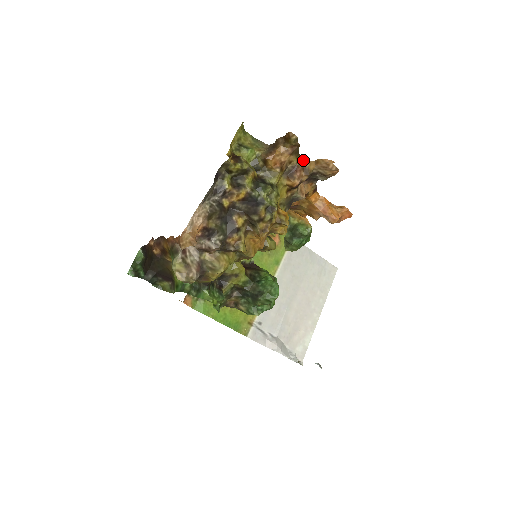
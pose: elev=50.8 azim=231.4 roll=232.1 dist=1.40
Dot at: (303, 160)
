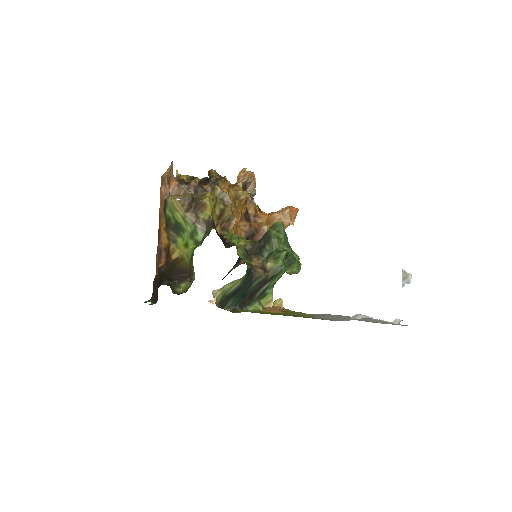
Dot at: occluded
